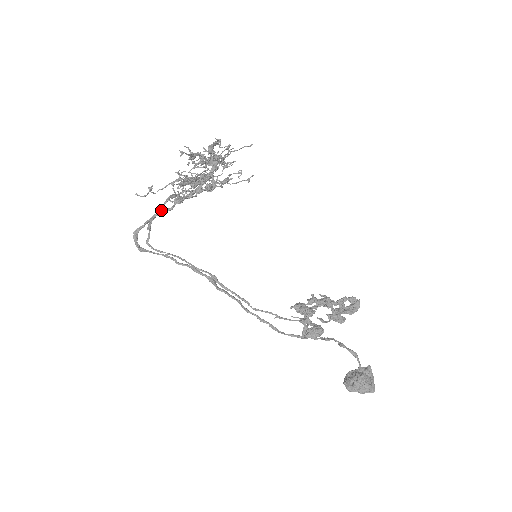
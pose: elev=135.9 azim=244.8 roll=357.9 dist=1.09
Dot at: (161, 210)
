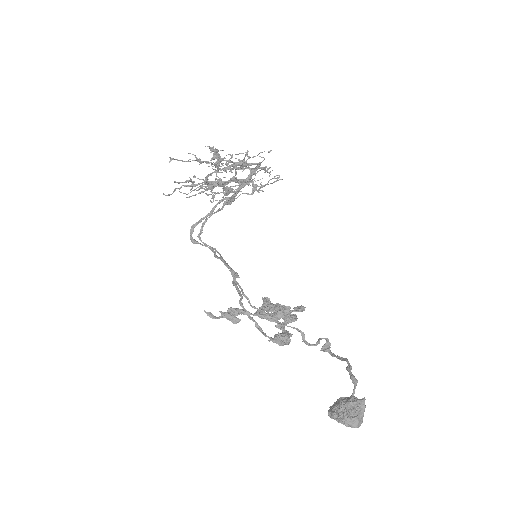
Dot at: (214, 209)
